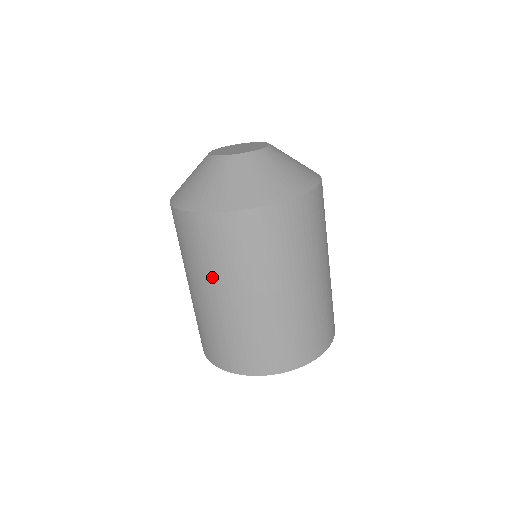
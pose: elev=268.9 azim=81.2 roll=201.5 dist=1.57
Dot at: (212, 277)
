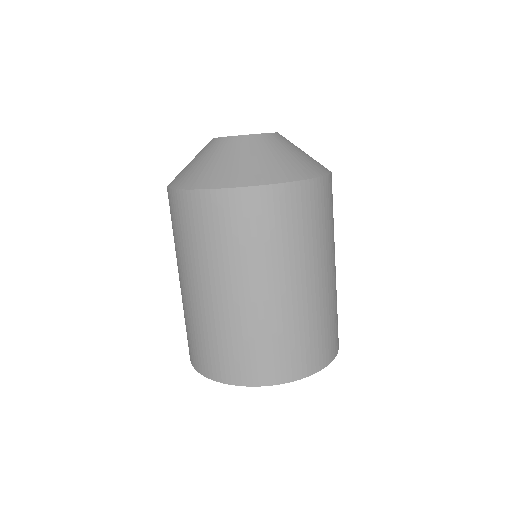
Dot at: (203, 265)
